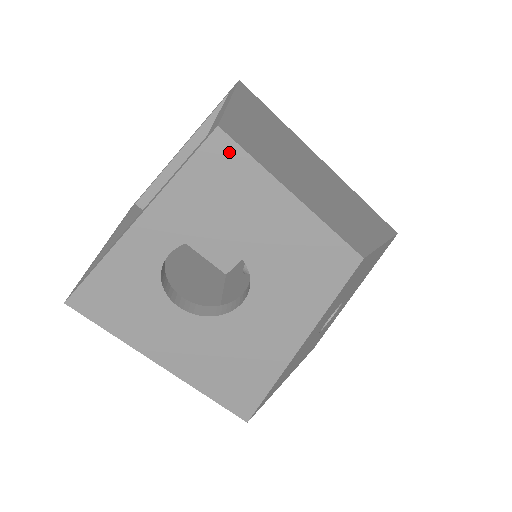
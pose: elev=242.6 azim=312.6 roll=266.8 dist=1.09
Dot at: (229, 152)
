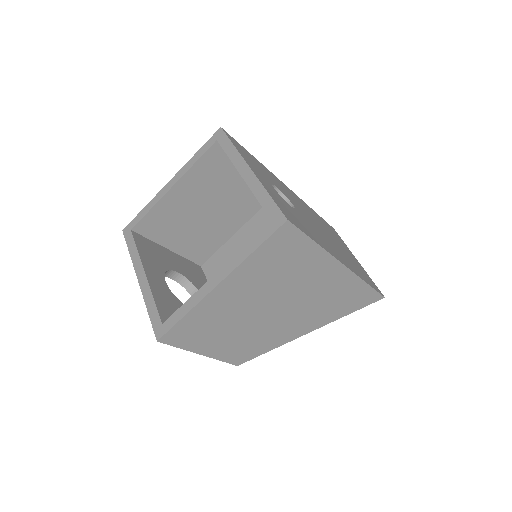
Dot at: occluded
